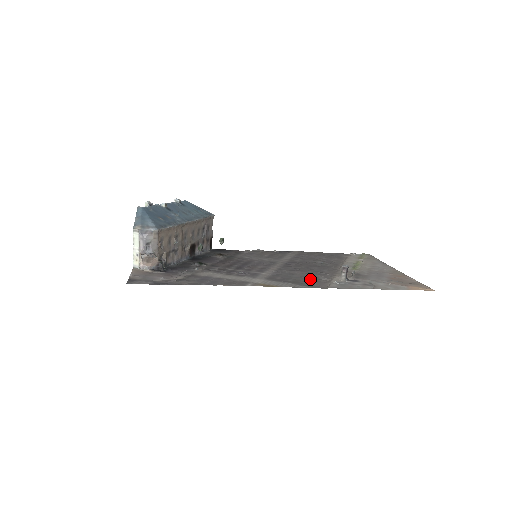
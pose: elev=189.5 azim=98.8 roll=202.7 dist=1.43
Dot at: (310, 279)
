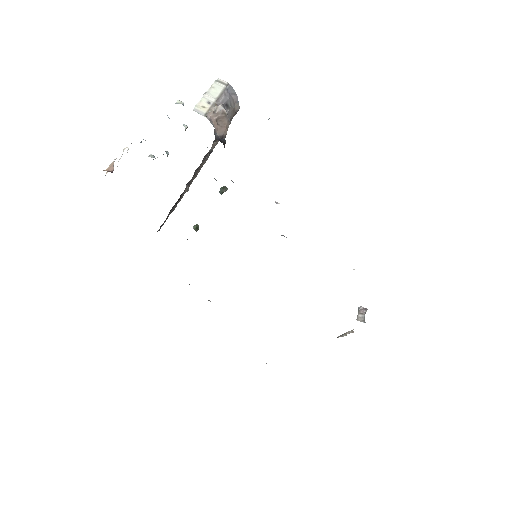
Dot at: occluded
